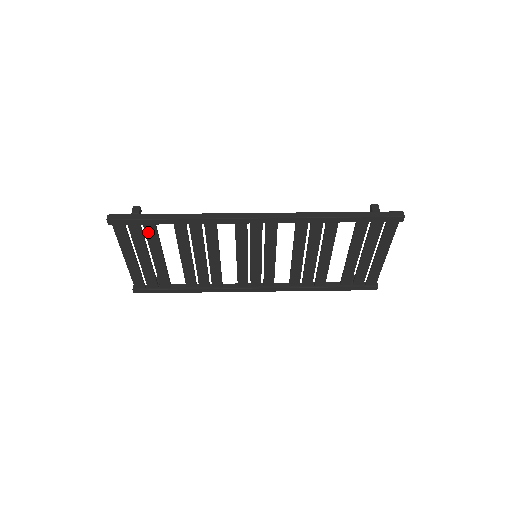
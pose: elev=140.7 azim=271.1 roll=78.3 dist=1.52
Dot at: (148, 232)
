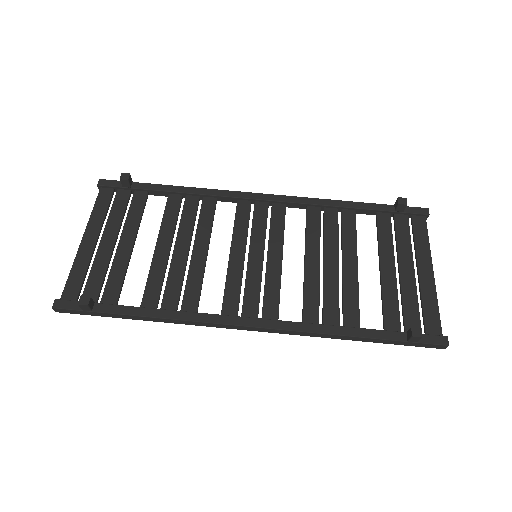
Dot at: (109, 290)
